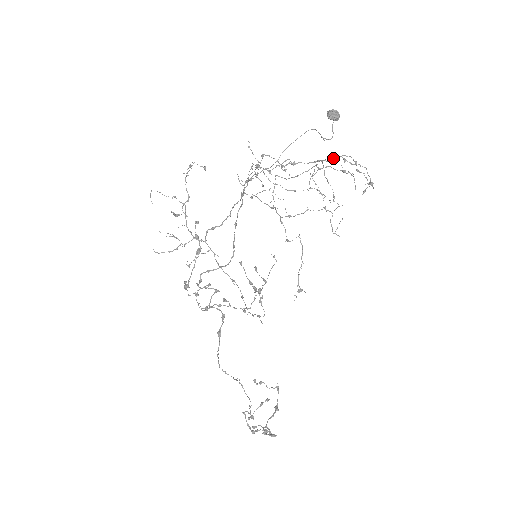
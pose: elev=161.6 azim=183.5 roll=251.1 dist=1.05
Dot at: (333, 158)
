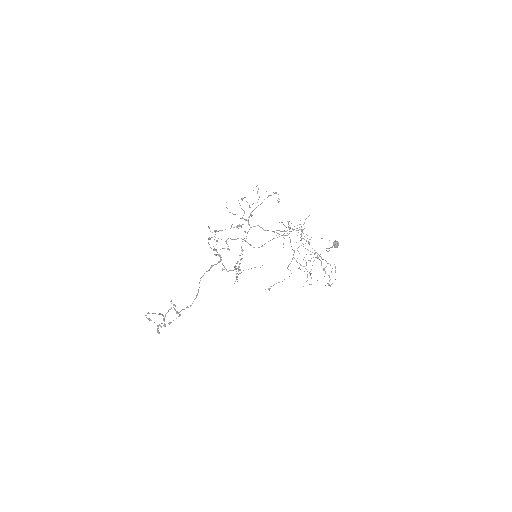
Dot at: (325, 260)
